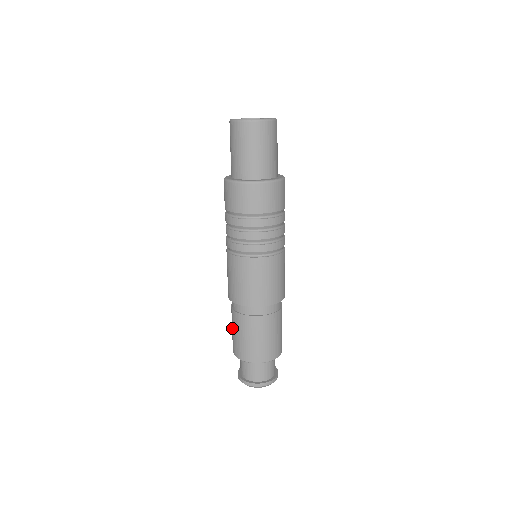
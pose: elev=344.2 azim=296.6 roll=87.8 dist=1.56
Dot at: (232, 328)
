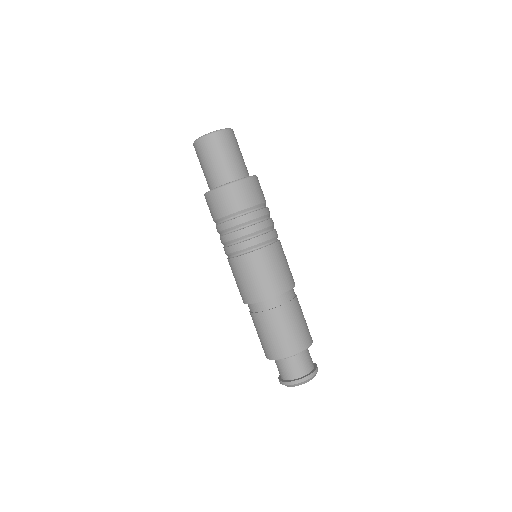
Dot at: (270, 333)
